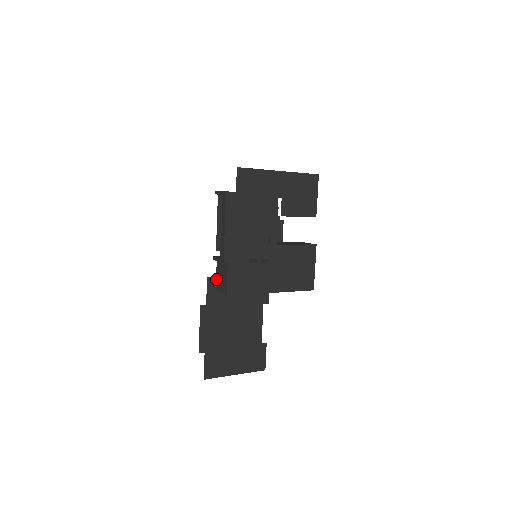
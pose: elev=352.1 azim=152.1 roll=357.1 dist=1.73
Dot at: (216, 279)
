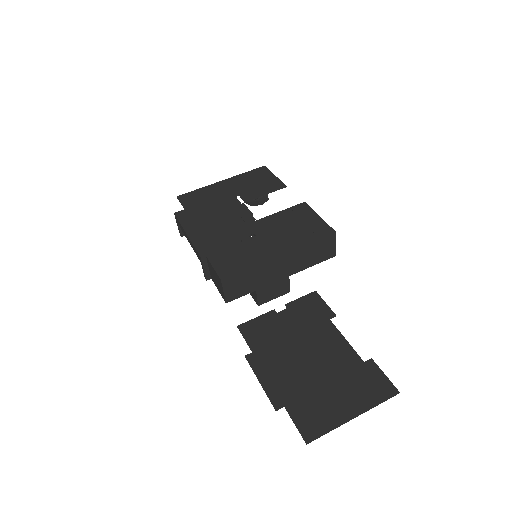
Dot at: (220, 293)
